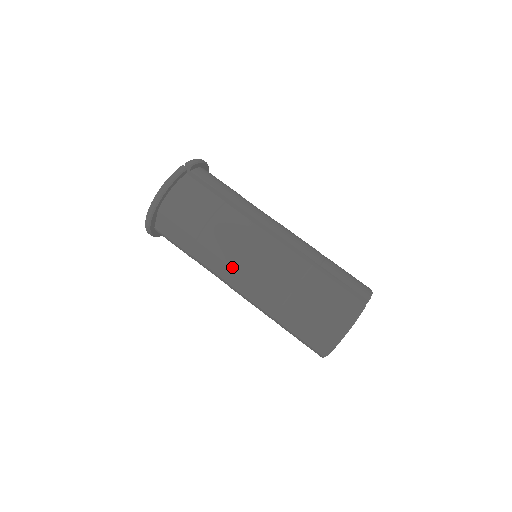
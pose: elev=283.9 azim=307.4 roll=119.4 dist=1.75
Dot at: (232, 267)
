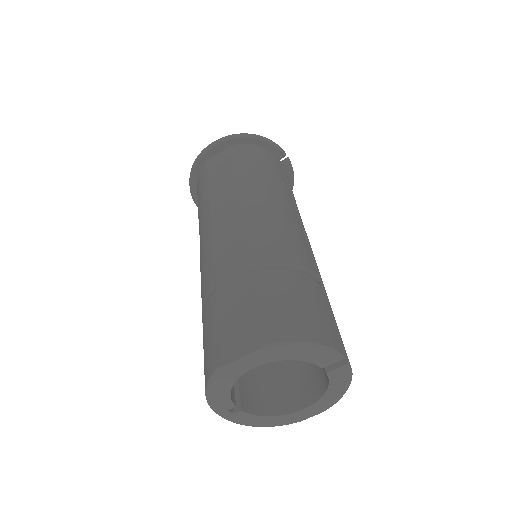
Dot at: (240, 208)
